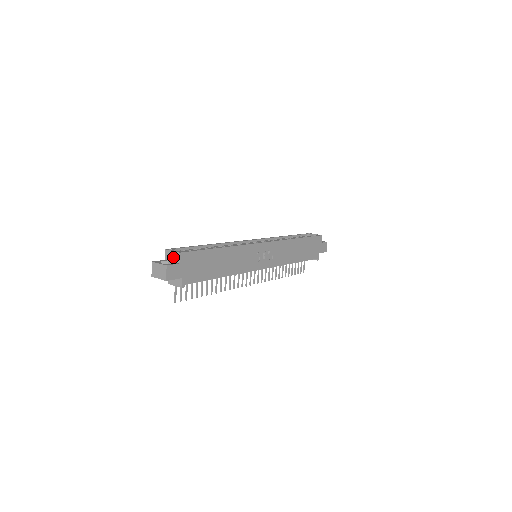
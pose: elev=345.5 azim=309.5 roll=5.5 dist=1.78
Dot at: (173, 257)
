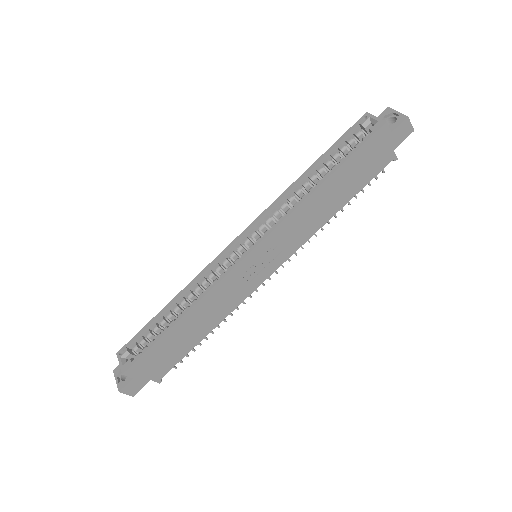
Dot at: occluded
